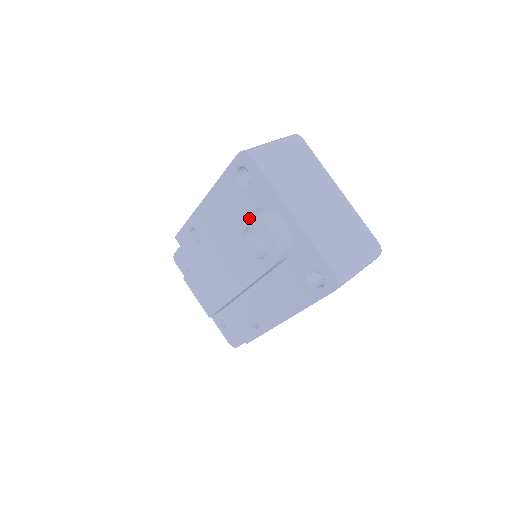
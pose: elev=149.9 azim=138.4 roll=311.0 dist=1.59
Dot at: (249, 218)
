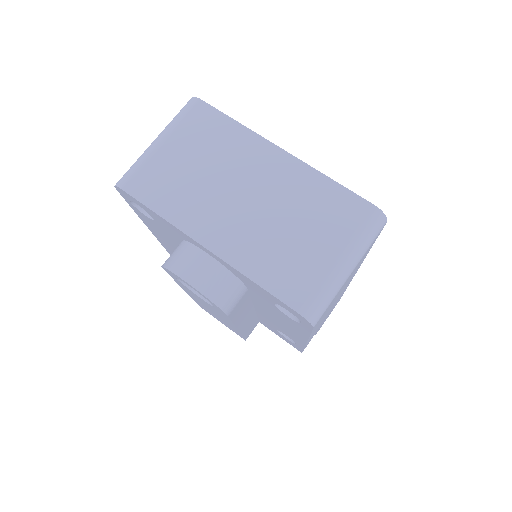
Dot at: (166, 269)
